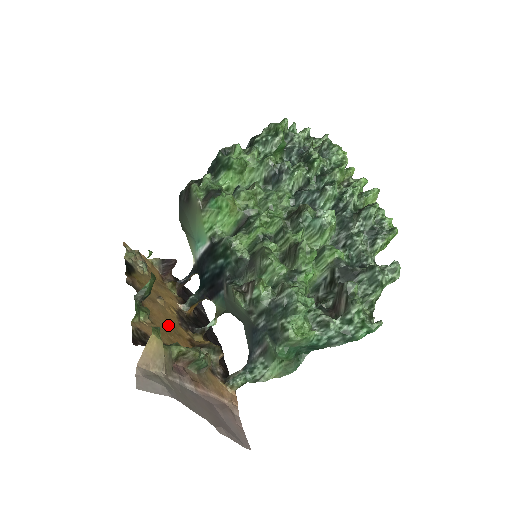
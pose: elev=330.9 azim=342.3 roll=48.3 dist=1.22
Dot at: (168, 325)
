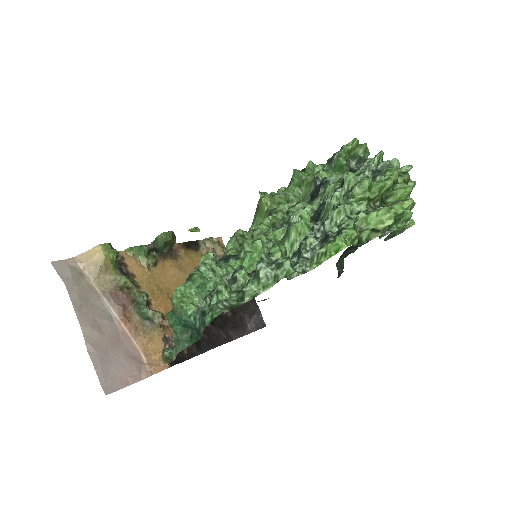
Dot at: (169, 286)
